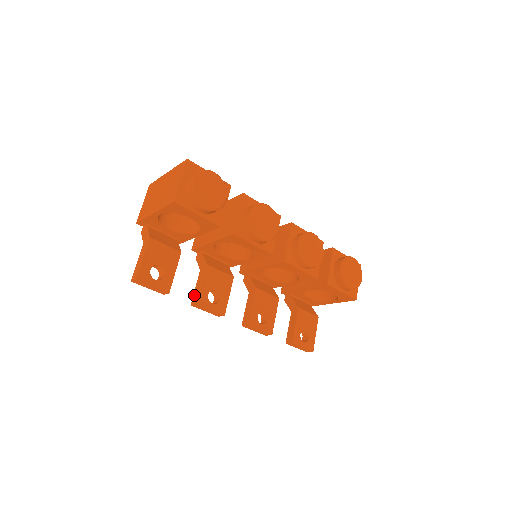
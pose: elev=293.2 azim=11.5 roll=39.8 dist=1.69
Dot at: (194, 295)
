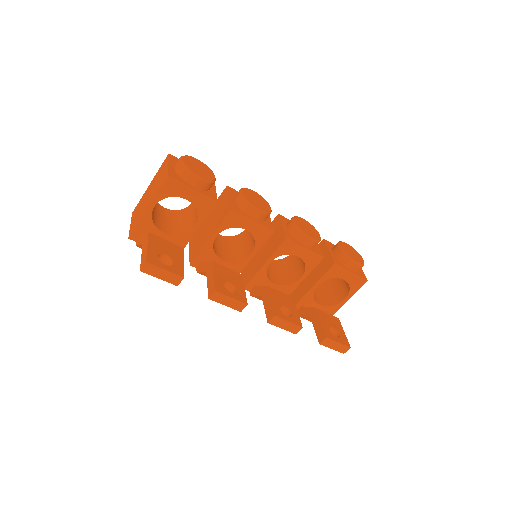
Dot at: (209, 289)
